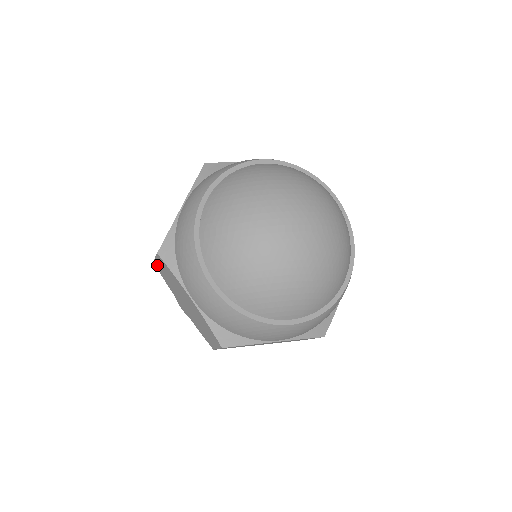
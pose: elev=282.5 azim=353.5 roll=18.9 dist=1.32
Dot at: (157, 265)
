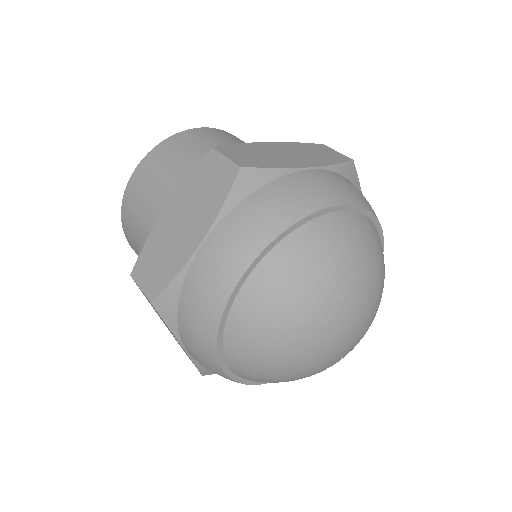
Dot at: (213, 158)
